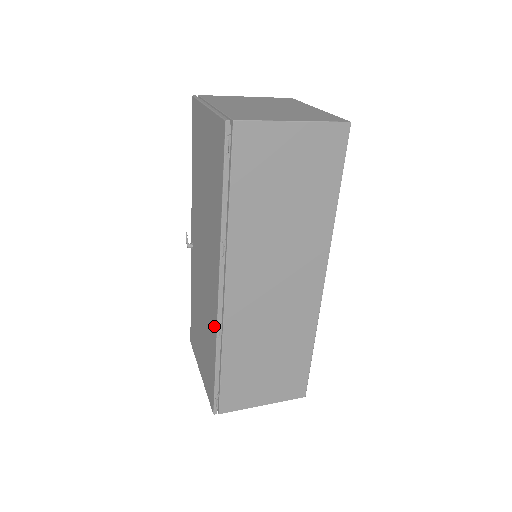
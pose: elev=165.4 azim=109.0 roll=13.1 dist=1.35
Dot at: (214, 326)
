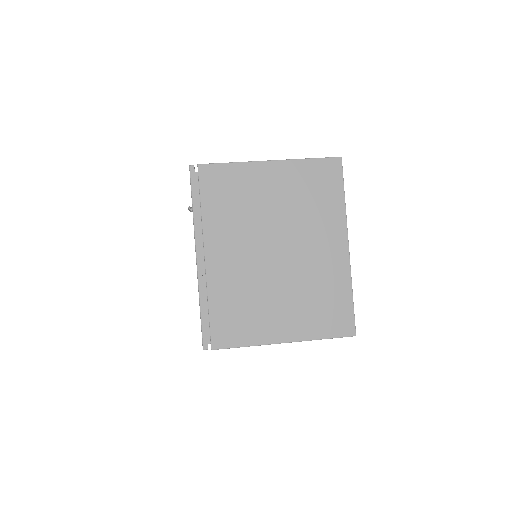
Dot at: occluded
